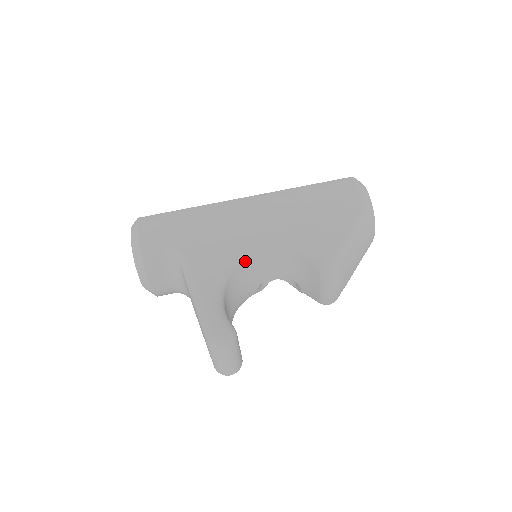
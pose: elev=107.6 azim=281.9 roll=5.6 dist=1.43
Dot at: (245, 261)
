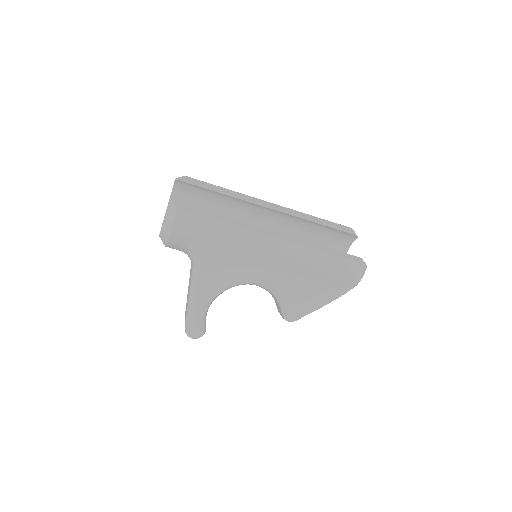
Dot at: occluded
